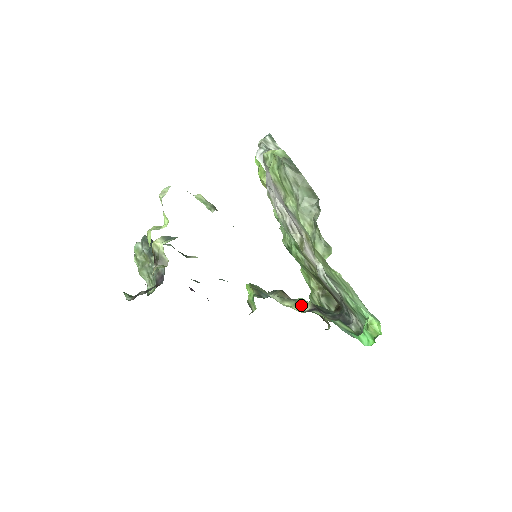
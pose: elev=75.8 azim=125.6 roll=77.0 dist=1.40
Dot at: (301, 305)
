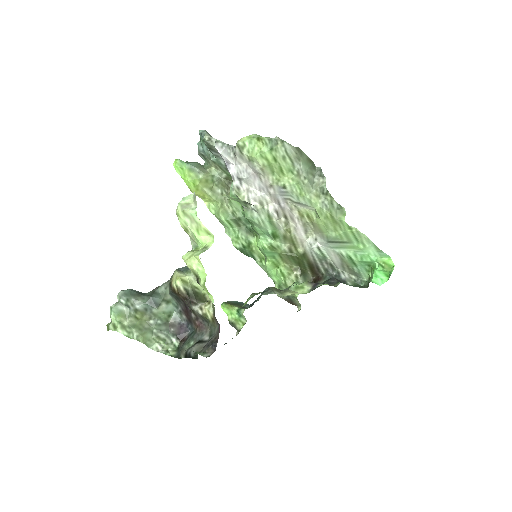
Dot at: (302, 288)
